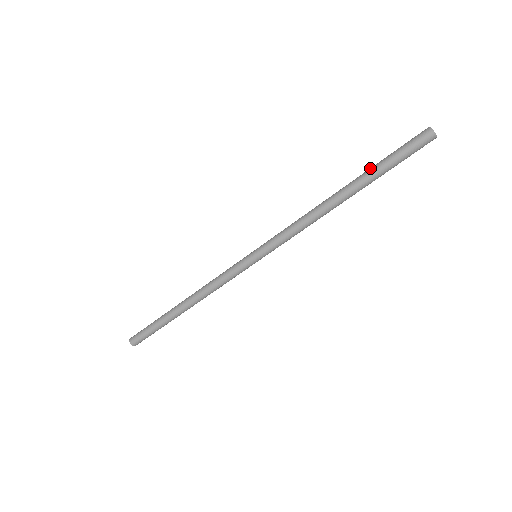
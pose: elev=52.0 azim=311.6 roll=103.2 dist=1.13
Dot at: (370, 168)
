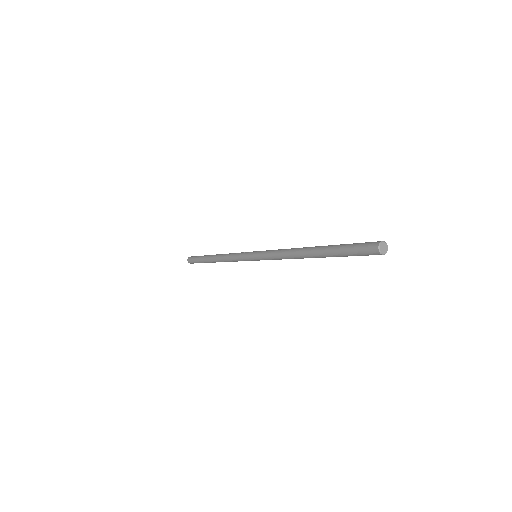
Dot at: (330, 249)
